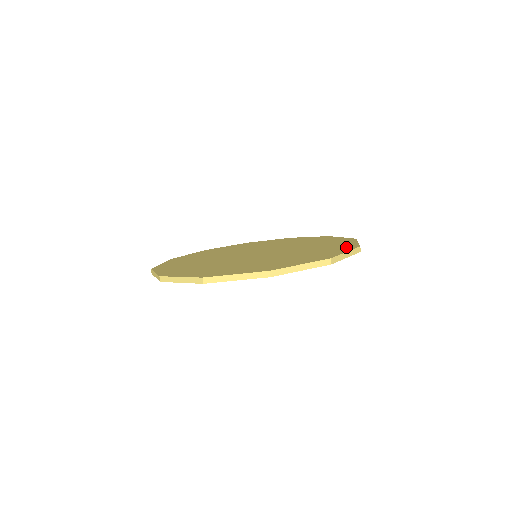
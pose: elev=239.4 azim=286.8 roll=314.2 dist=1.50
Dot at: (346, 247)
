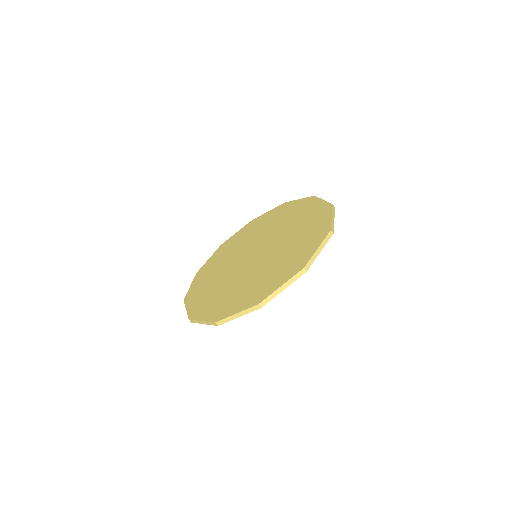
Dot at: (320, 234)
